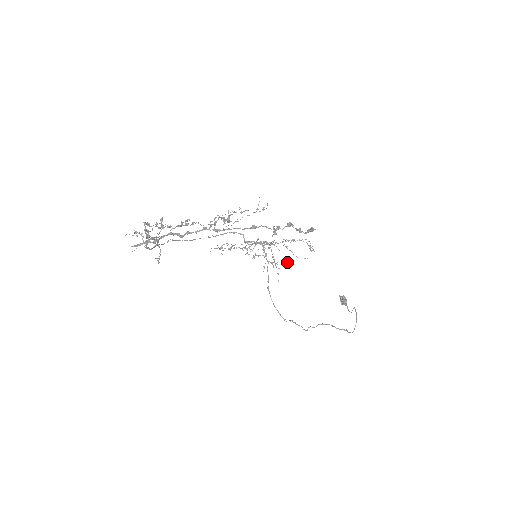
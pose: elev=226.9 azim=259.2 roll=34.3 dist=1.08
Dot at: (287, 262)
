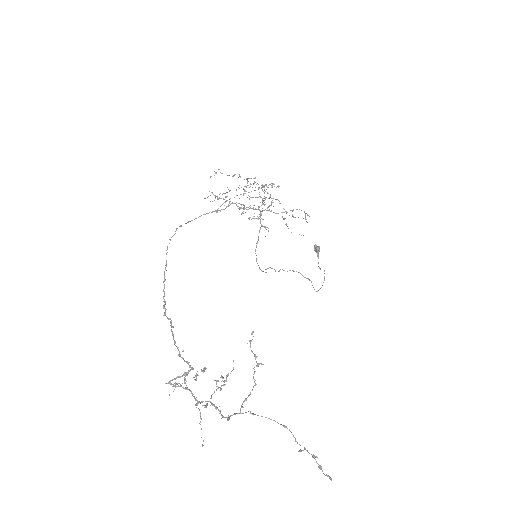
Dot at: (277, 199)
